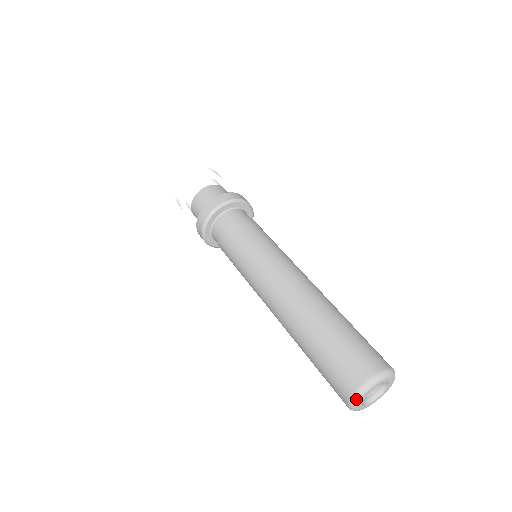
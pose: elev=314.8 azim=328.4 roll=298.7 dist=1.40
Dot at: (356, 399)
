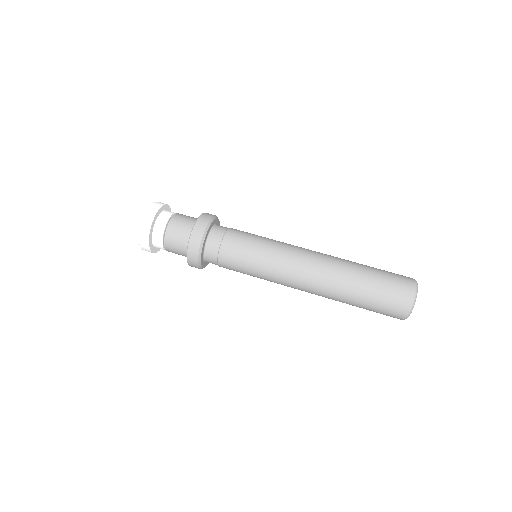
Dot at: (412, 308)
